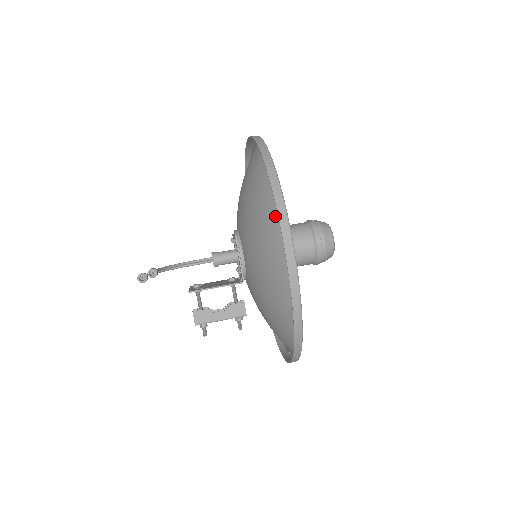
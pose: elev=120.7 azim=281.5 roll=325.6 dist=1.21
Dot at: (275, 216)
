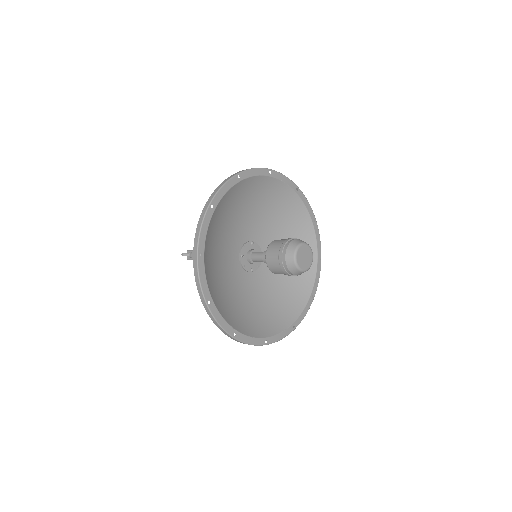
Dot at: (283, 191)
